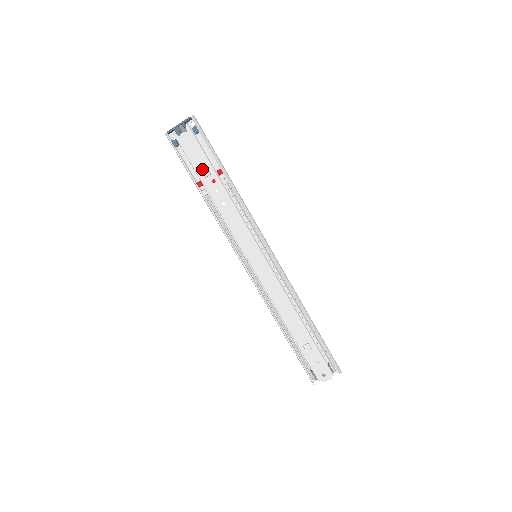
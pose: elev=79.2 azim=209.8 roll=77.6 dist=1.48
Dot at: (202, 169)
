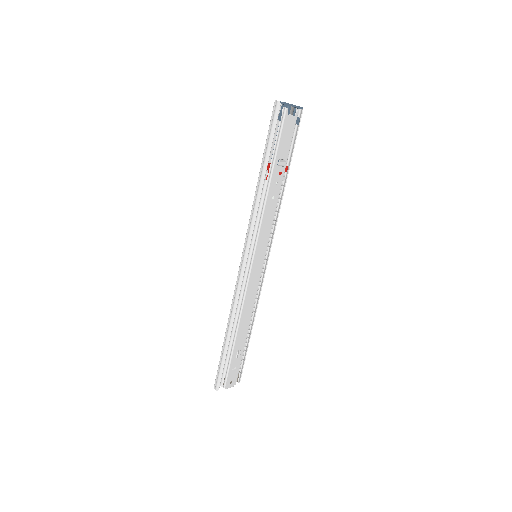
Dot at: (281, 157)
